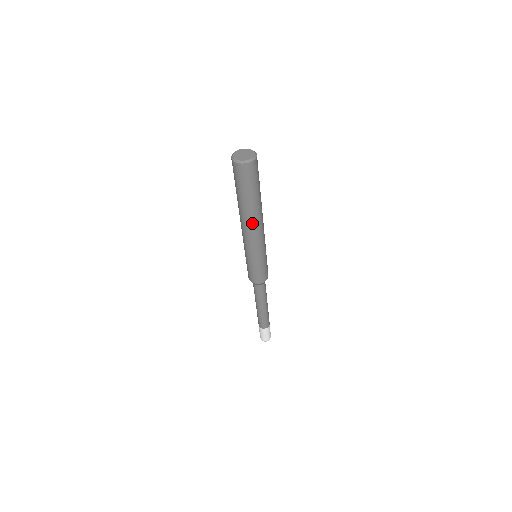
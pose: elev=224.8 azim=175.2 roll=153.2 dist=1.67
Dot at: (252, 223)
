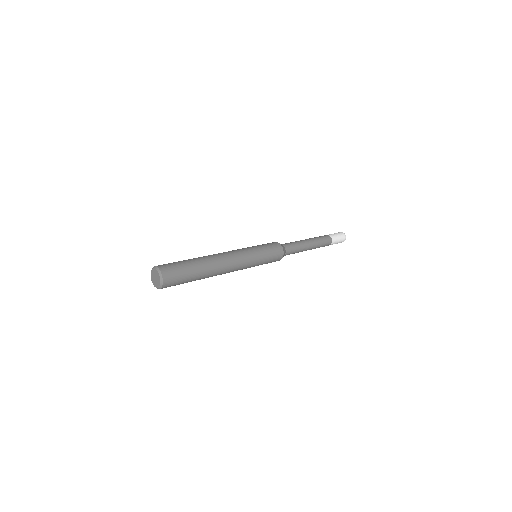
Dot at: occluded
